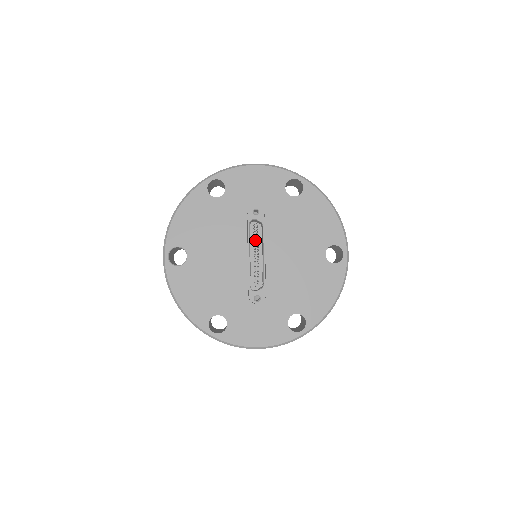
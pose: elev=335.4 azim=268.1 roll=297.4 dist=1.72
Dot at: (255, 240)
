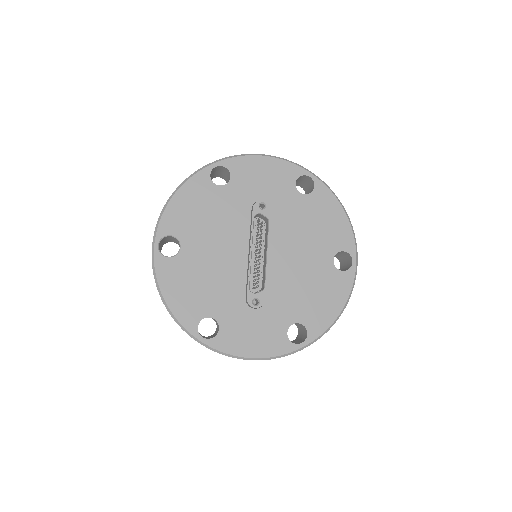
Dot at: occluded
